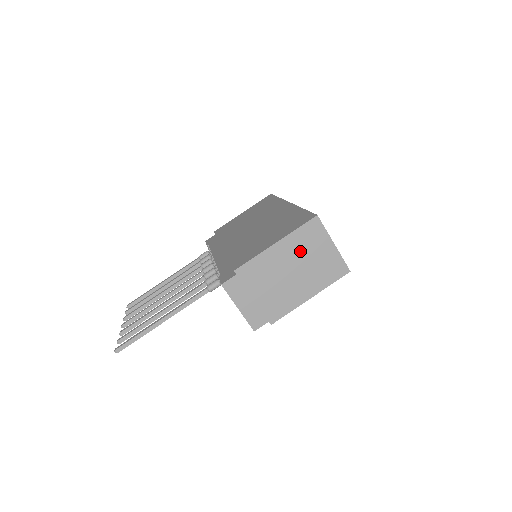
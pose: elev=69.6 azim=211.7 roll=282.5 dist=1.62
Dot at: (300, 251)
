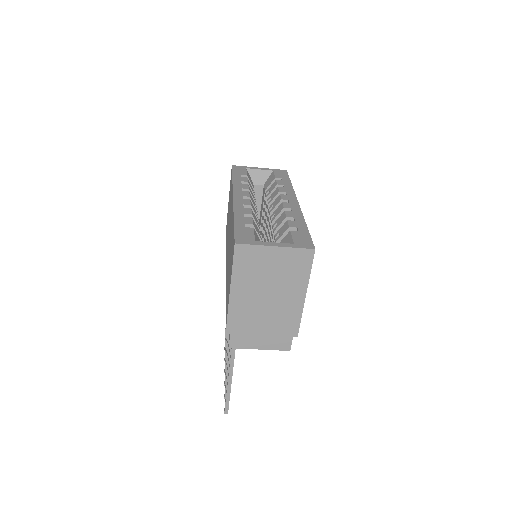
Dot at: (255, 278)
